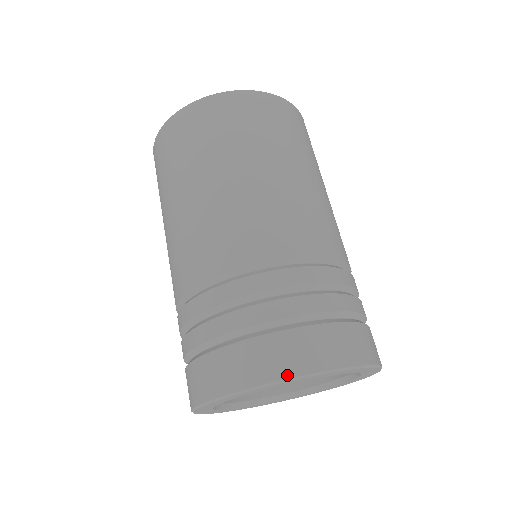
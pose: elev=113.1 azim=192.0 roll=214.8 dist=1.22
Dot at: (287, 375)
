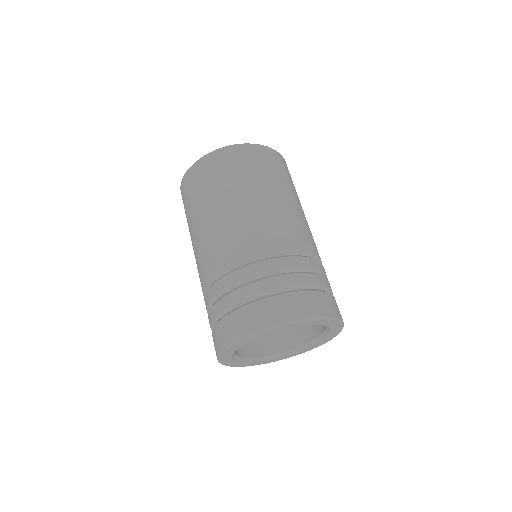
Dot at: (335, 316)
